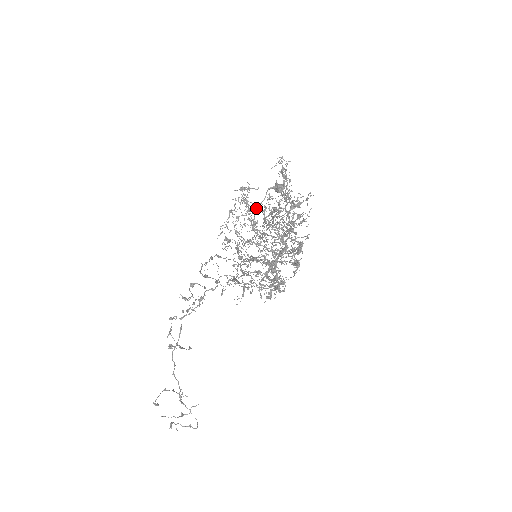
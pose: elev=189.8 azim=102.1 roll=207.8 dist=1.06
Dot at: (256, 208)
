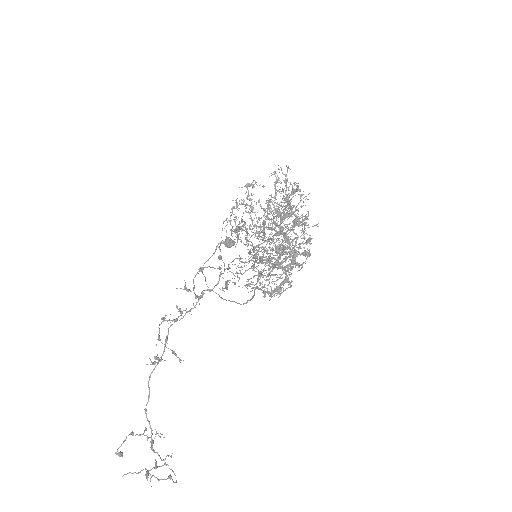
Dot at: (205, 262)
